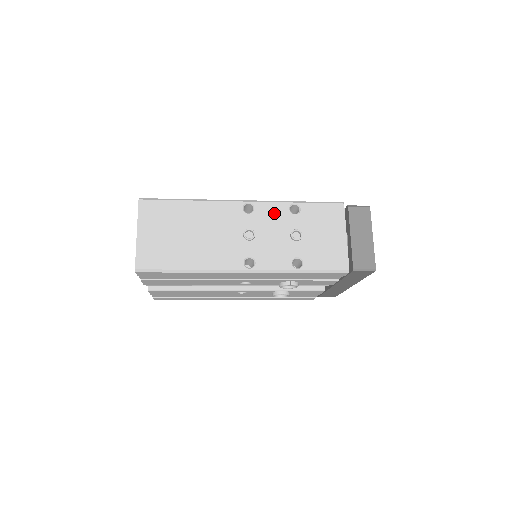
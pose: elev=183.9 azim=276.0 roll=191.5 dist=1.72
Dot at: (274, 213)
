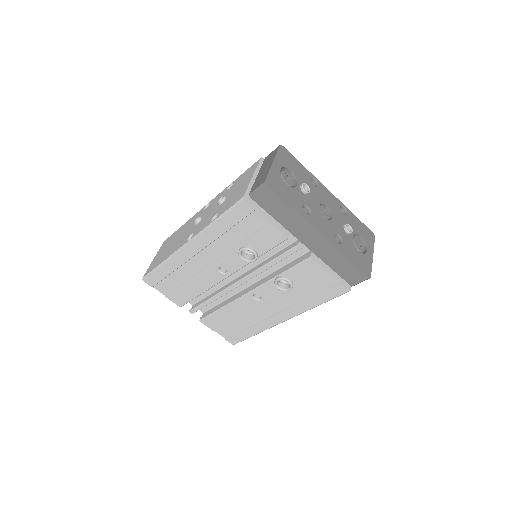
Dot at: (218, 198)
